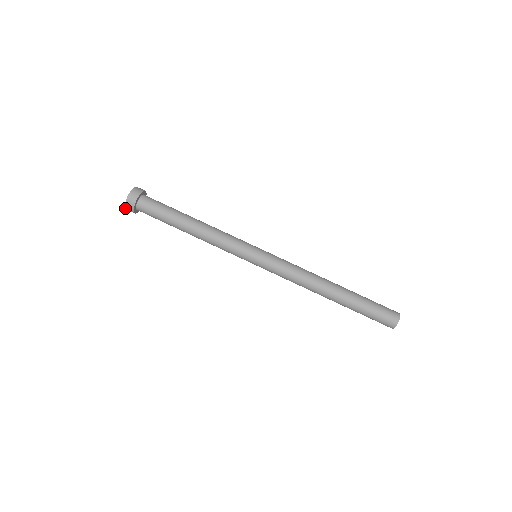
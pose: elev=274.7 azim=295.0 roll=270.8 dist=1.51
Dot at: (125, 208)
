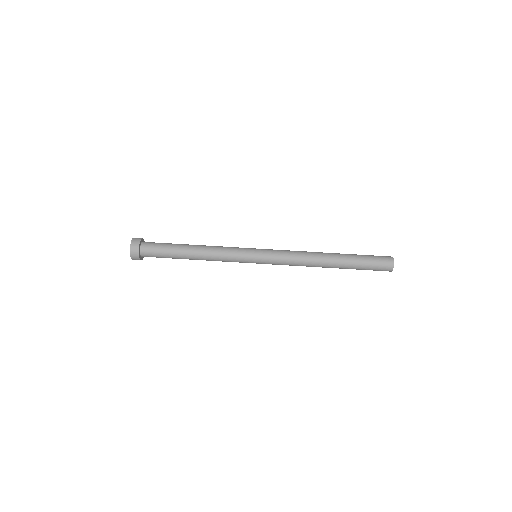
Dot at: occluded
